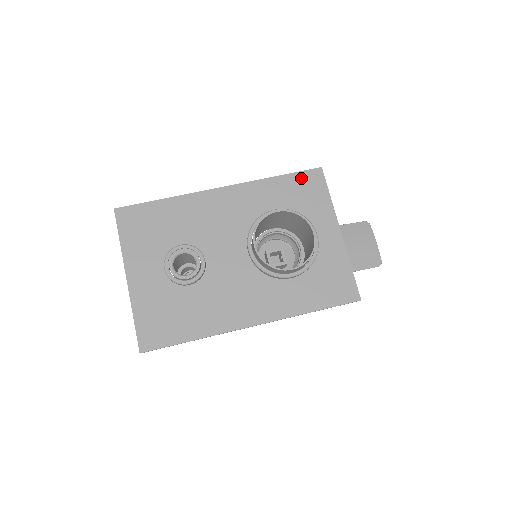
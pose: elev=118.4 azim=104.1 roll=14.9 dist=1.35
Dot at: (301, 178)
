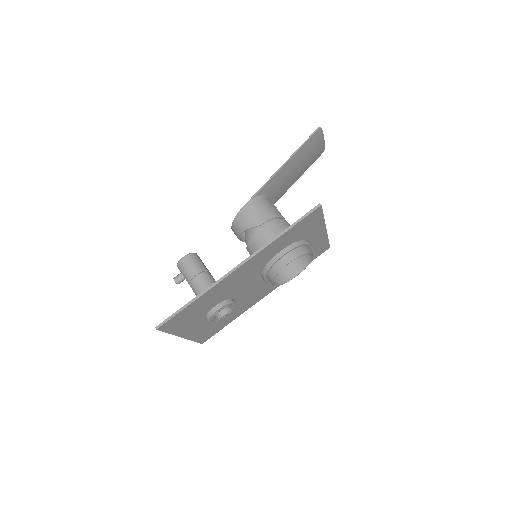
Dot at: (304, 222)
